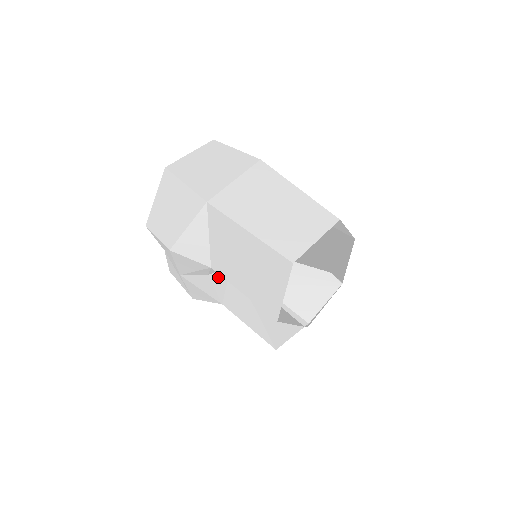
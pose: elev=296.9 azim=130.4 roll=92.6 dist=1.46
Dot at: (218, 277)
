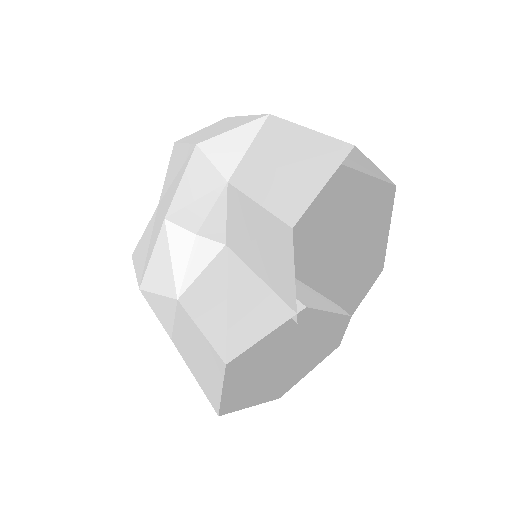
Dot at: (203, 249)
